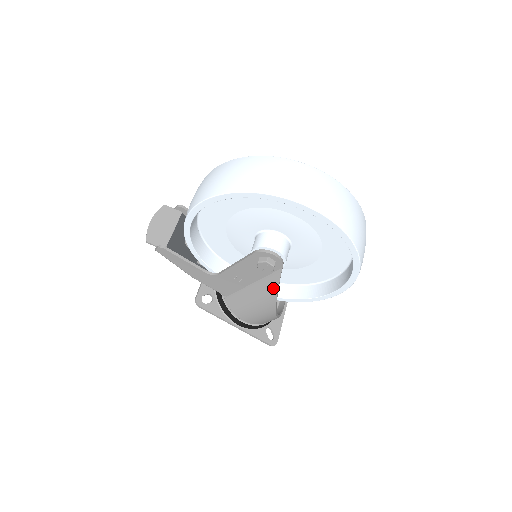
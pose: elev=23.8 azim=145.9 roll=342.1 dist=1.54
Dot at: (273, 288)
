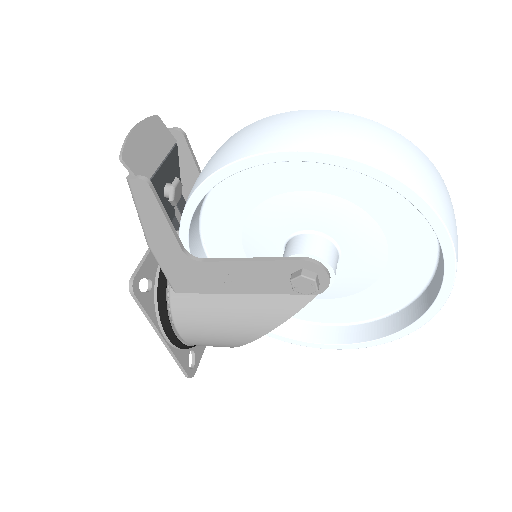
Dot at: (280, 314)
